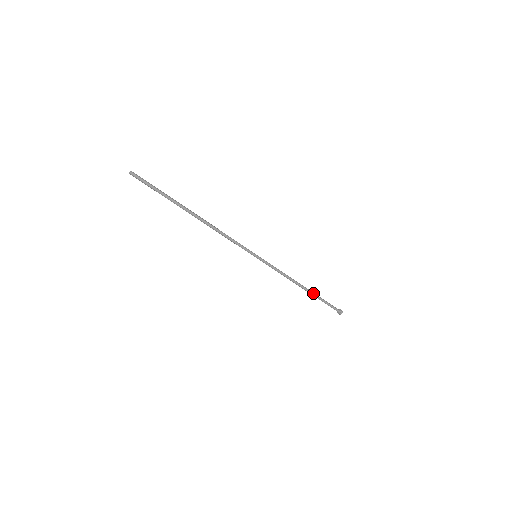
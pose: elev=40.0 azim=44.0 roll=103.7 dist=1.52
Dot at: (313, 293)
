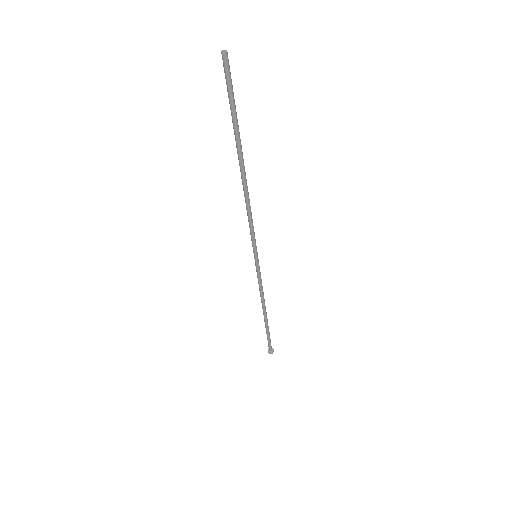
Dot at: occluded
